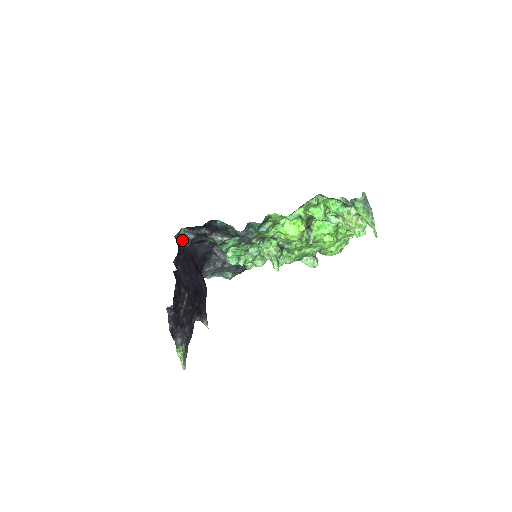
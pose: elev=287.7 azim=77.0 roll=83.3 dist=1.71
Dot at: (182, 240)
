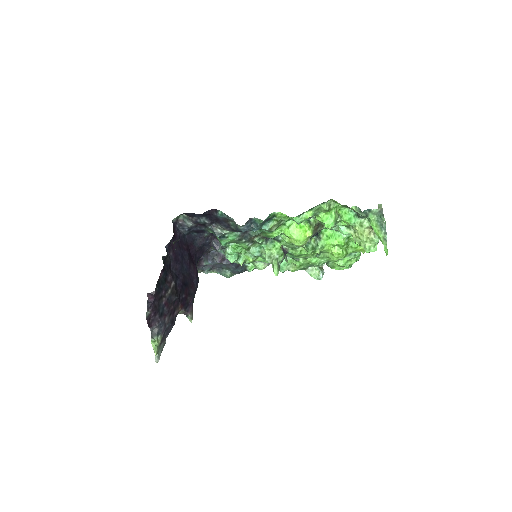
Dot at: (180, 226)
